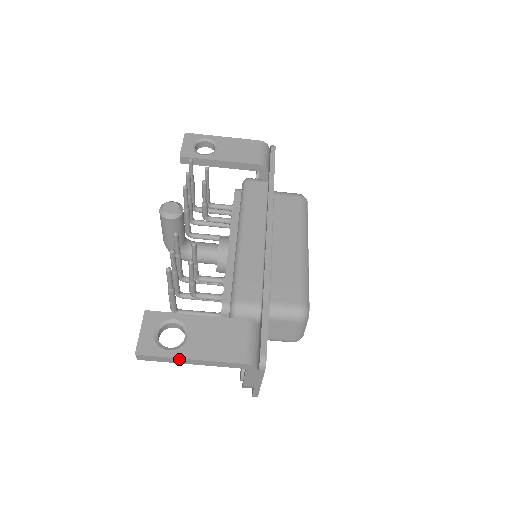
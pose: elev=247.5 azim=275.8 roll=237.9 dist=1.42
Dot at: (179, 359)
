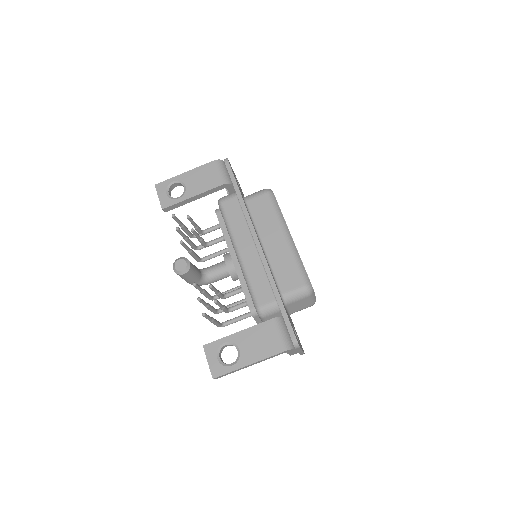
Dot at: (241, 368)
